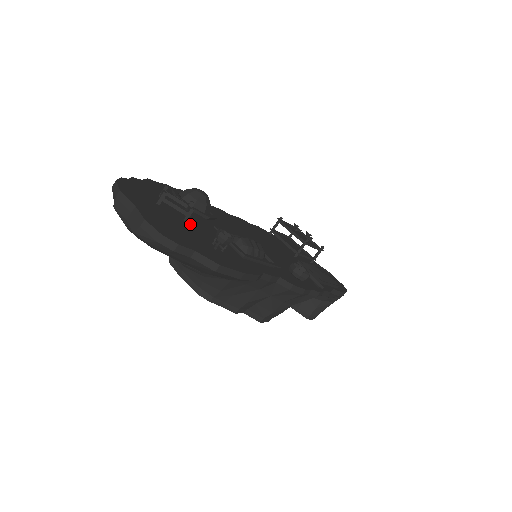
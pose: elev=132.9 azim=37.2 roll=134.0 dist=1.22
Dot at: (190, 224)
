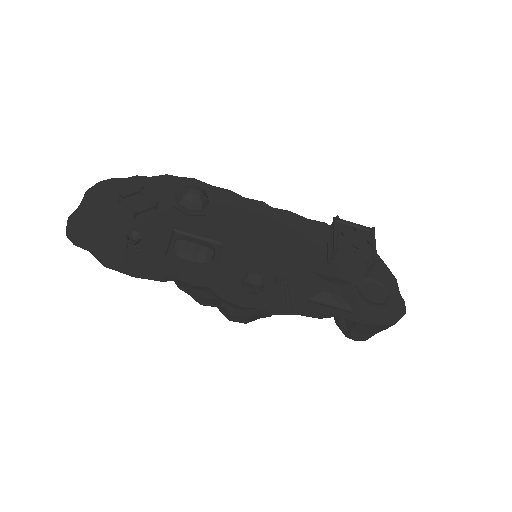
Dot at: (142, 221)
